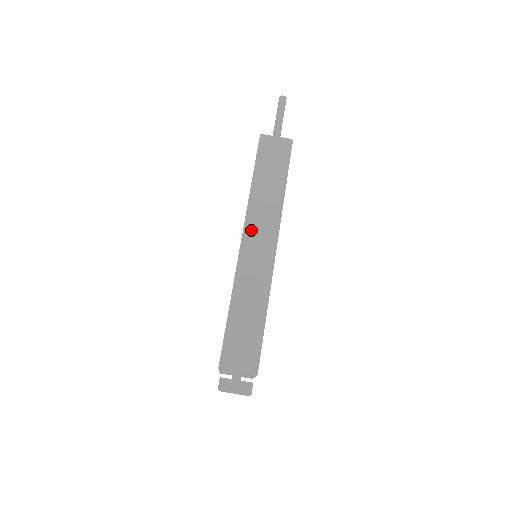
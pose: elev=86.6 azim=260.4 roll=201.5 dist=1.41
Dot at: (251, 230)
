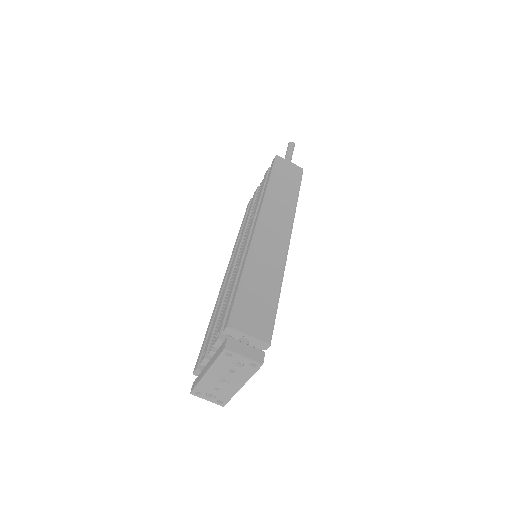
Dot at: (267, 217)
